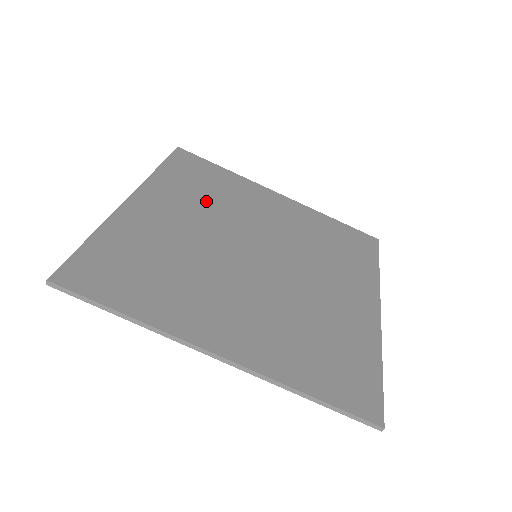
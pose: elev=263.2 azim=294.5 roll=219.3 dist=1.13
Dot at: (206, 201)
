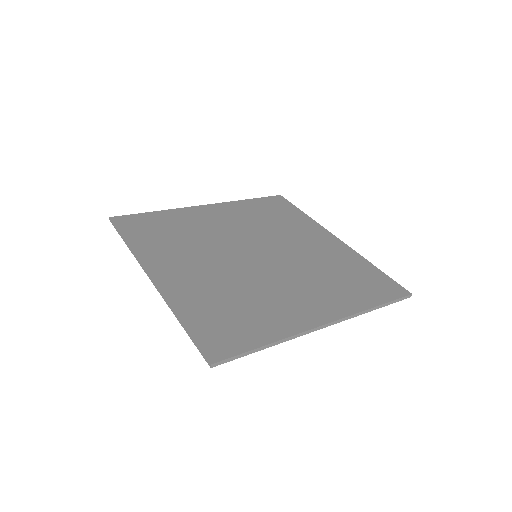
Dot at: (258, 221)
